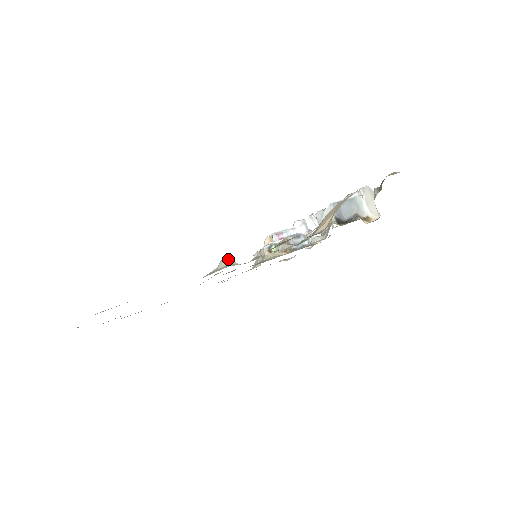
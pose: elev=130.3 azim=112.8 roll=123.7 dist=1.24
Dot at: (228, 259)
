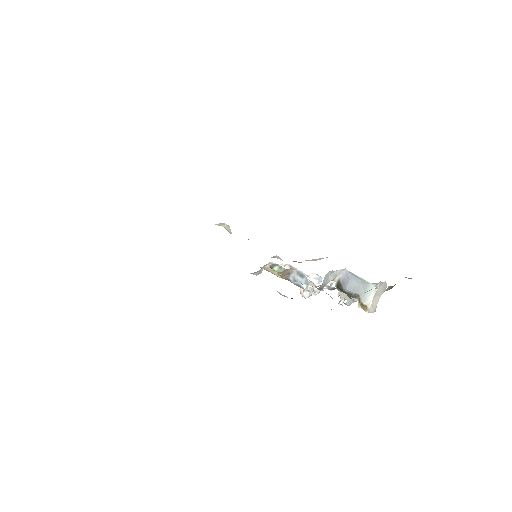
Dot at: (228, 225)
